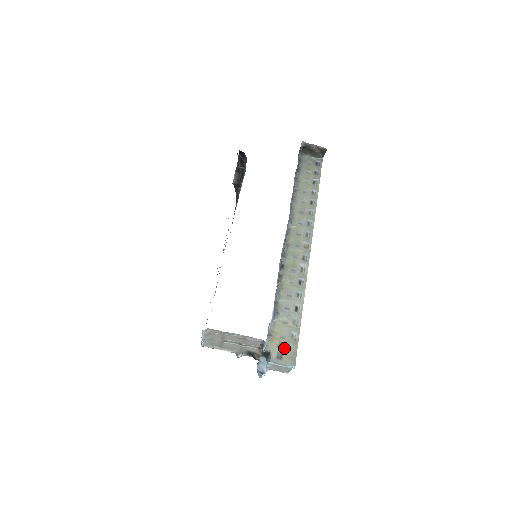
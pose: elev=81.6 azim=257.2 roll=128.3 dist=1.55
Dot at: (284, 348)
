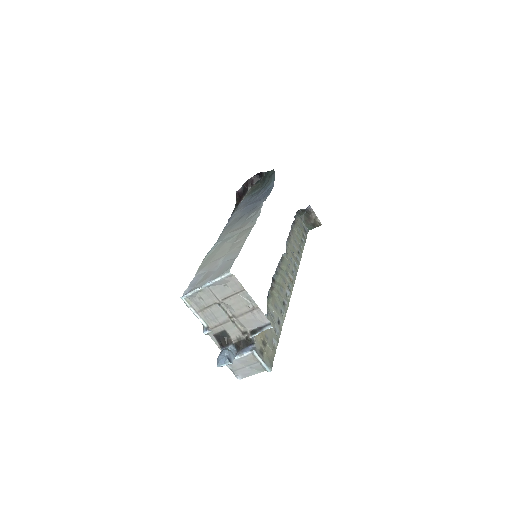
Dot at: (266, 347)
